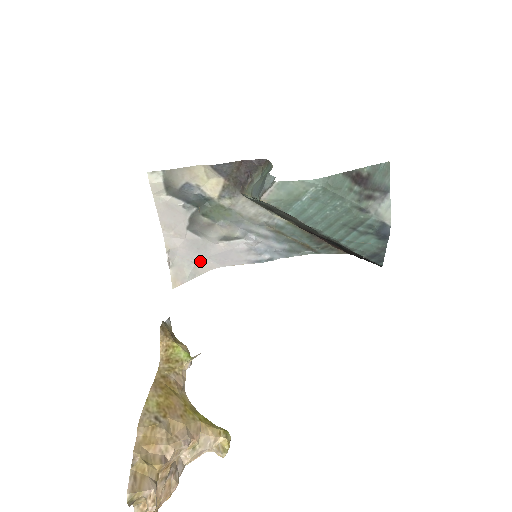
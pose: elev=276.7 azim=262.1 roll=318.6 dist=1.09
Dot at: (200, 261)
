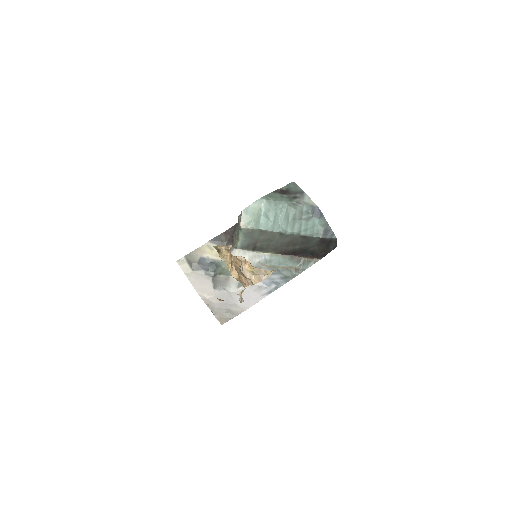
Dot at: (232, 308)
